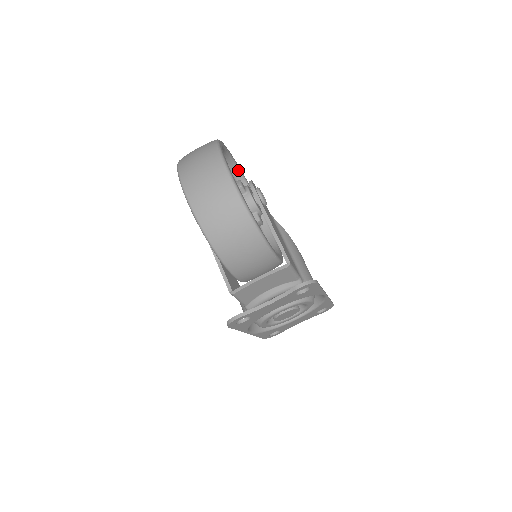
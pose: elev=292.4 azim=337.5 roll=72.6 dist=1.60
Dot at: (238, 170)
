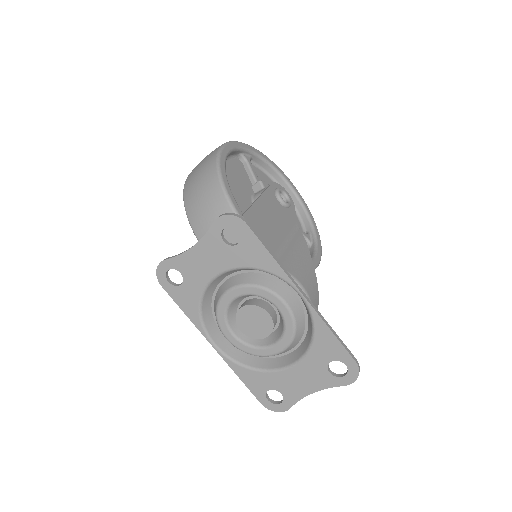
Dot at: (303, 207)
